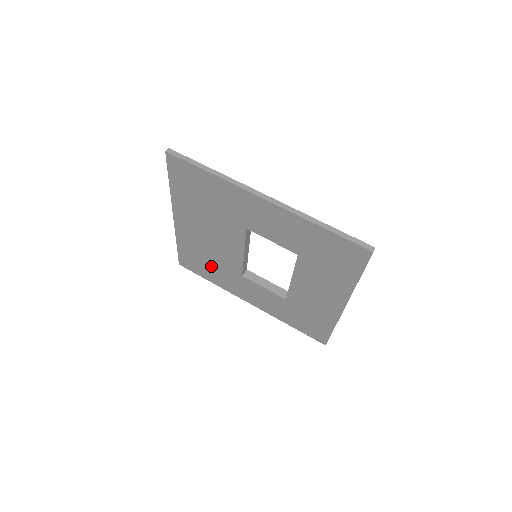
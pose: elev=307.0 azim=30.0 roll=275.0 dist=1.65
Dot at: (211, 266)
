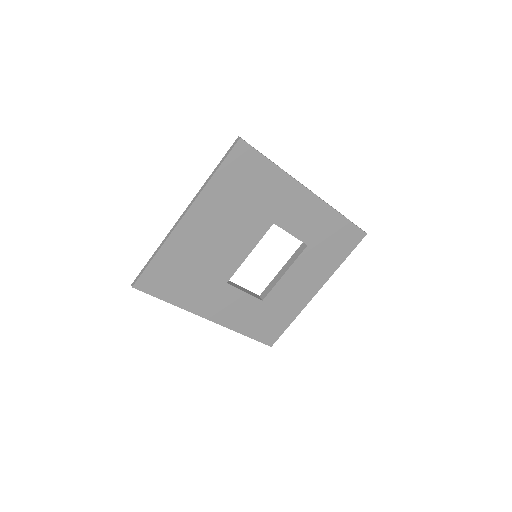
Dot at: (190, 278)
